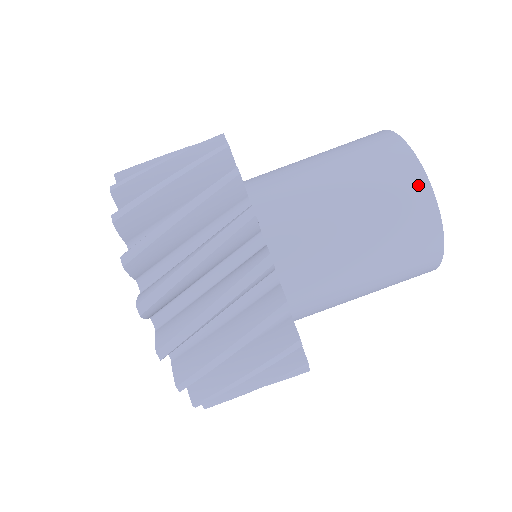
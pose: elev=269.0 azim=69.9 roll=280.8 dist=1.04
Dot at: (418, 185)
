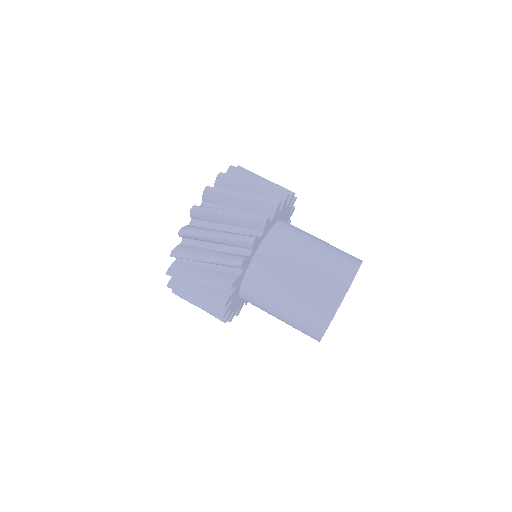
Dot at: (357, 259)
